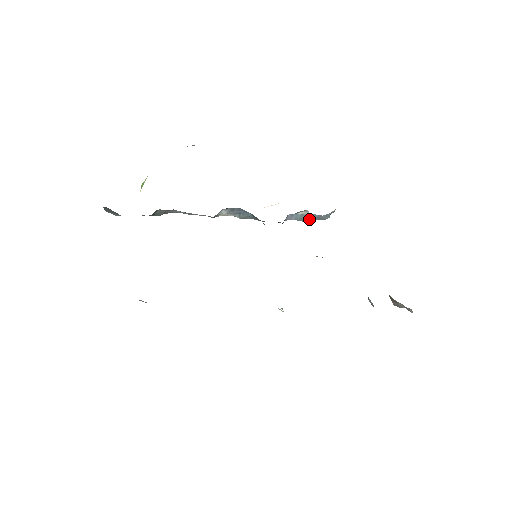
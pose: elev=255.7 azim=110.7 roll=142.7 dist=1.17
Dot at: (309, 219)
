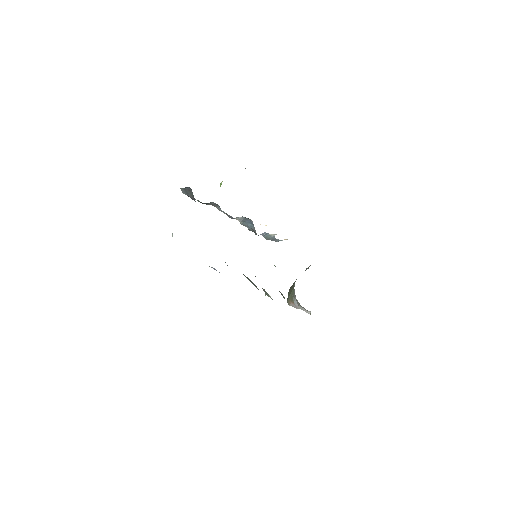
Dot at: (269, 238)
